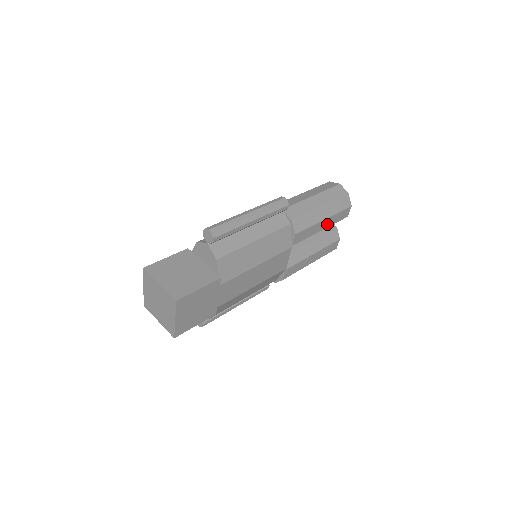
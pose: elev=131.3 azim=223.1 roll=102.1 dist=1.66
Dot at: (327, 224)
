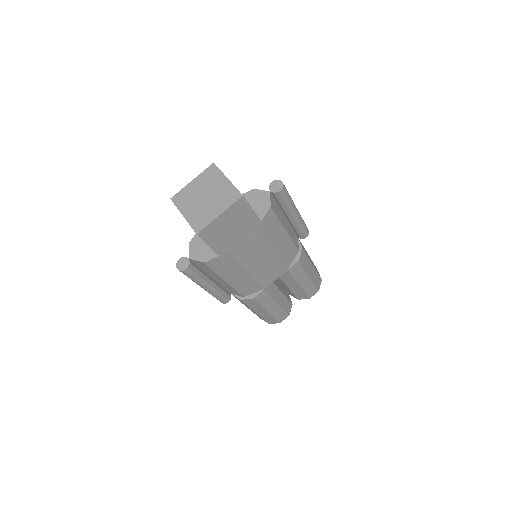
Dot at: (304, 284)
